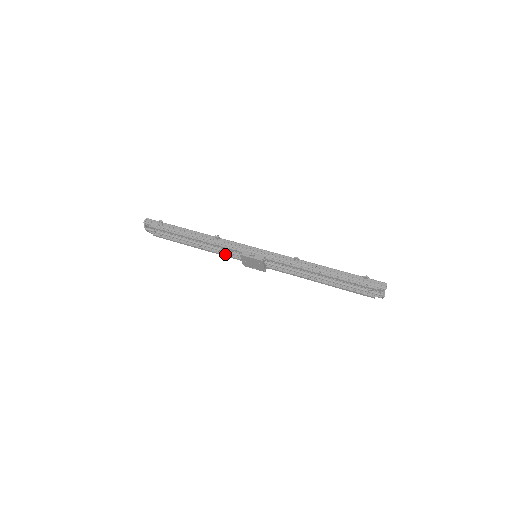
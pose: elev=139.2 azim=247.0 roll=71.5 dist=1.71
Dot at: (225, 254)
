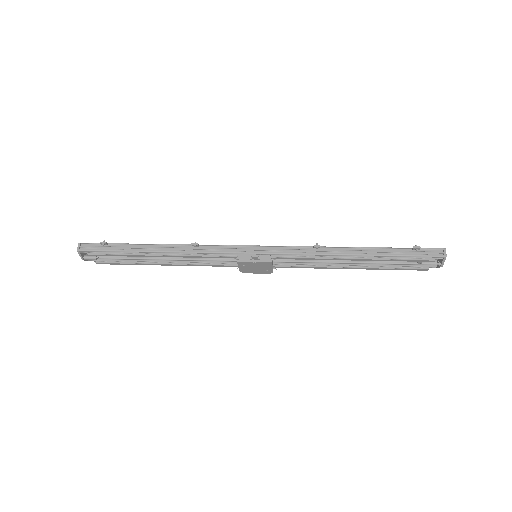
Dot at: (210, 264)
